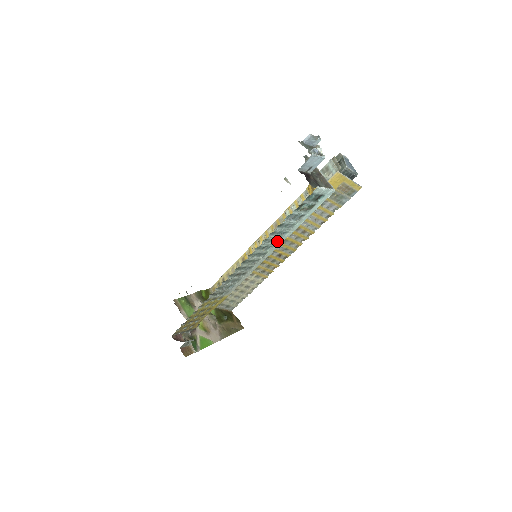
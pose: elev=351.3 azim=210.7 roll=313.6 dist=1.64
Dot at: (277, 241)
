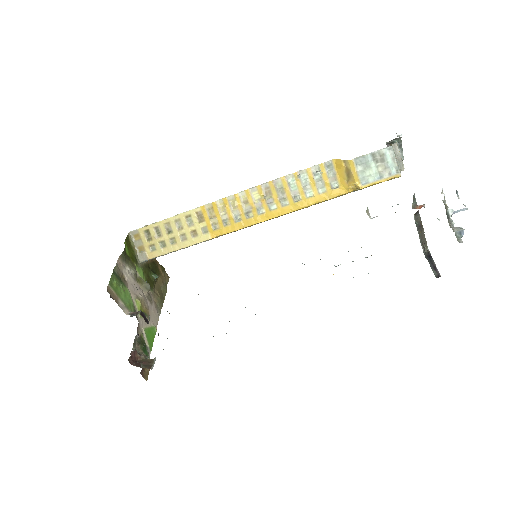
Dot at: occluded
